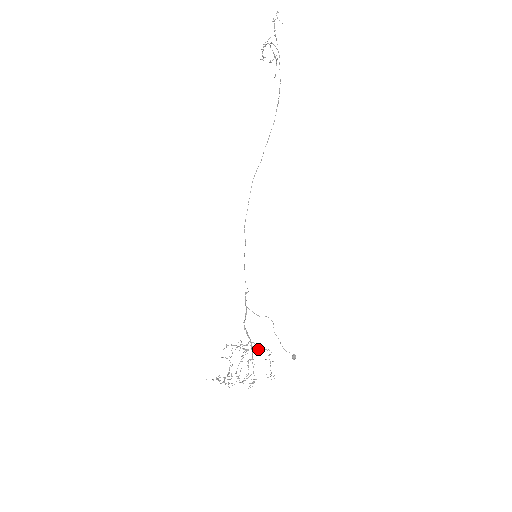
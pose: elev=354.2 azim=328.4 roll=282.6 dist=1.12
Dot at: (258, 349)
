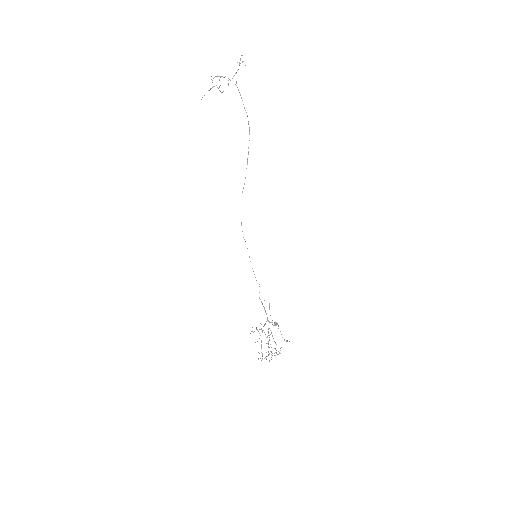
Dot at: occluded
